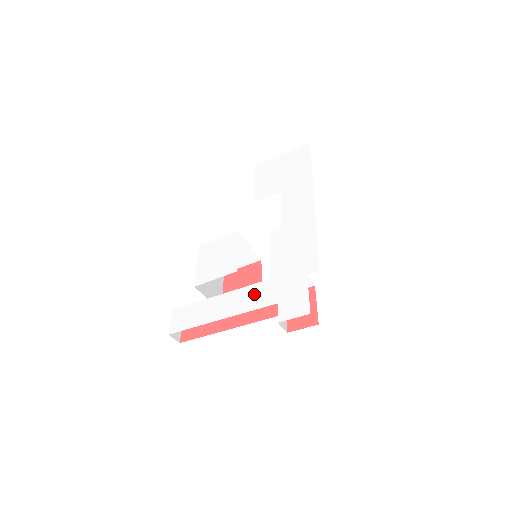
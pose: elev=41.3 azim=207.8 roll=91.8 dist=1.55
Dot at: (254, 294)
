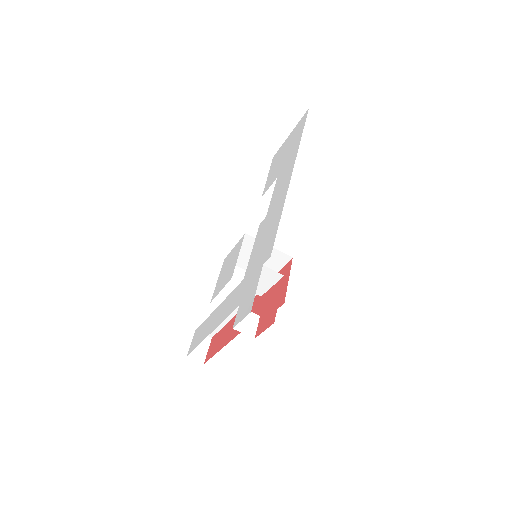
Dot at: (231, 300)
